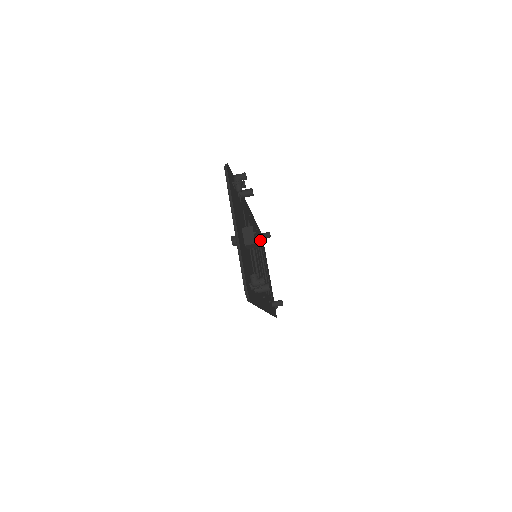
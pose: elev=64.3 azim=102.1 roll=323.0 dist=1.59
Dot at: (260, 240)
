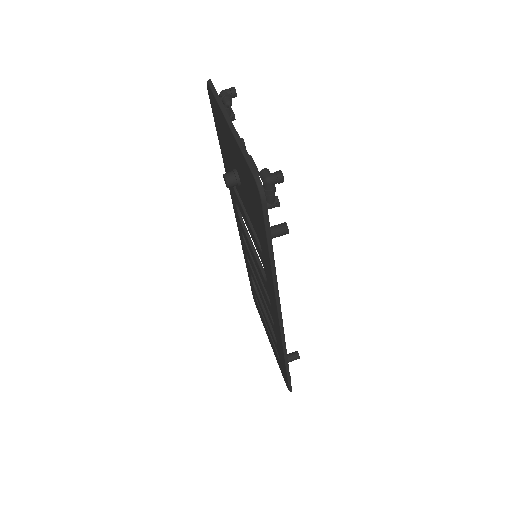
Dot at: occluded
